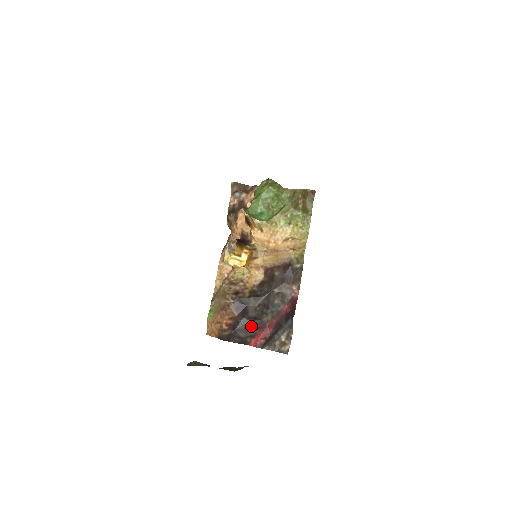
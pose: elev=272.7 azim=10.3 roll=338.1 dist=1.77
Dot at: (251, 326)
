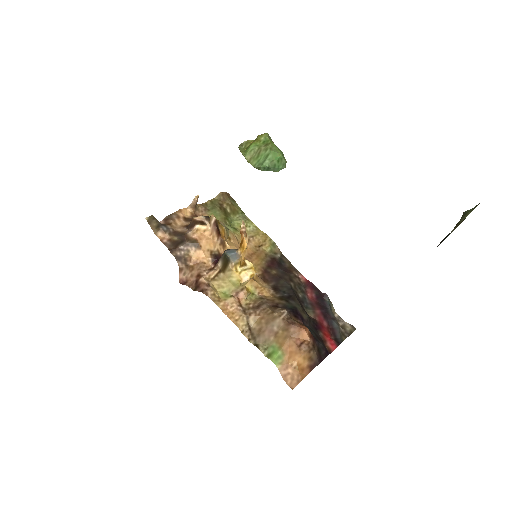
Dot at: (314, 331)
